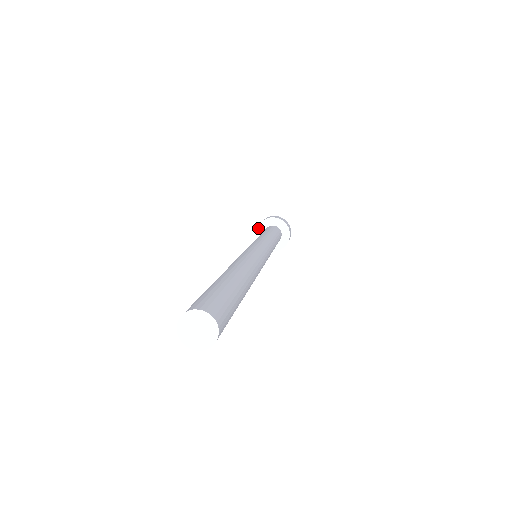
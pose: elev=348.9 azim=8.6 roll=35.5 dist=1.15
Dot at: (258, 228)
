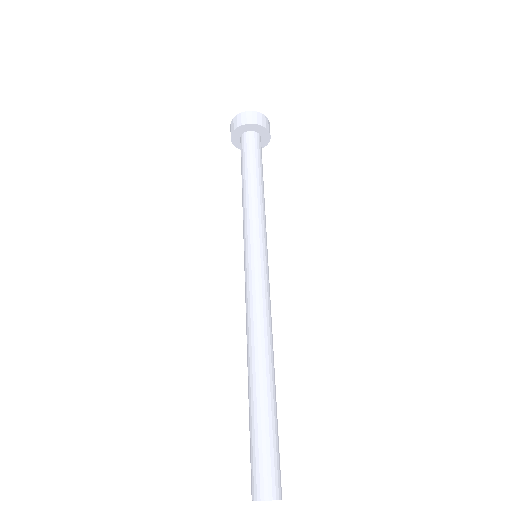
Dot at: (233, 134)
